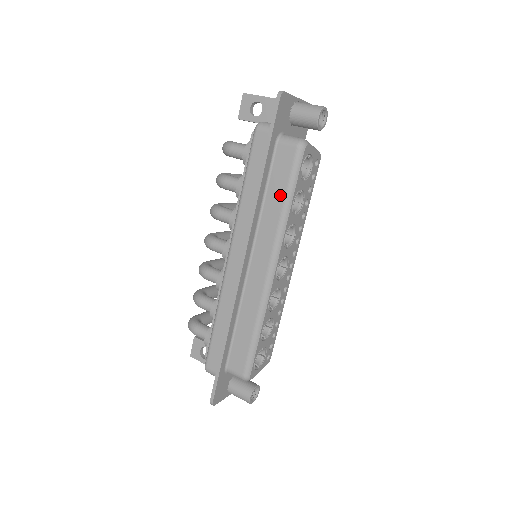
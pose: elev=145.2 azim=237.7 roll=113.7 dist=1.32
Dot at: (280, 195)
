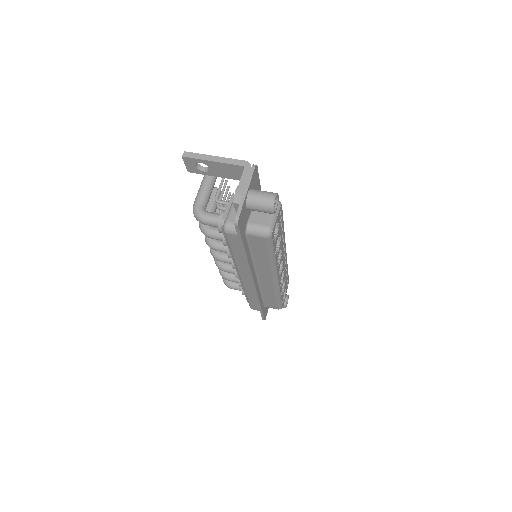
Dot at: (264, 256)
